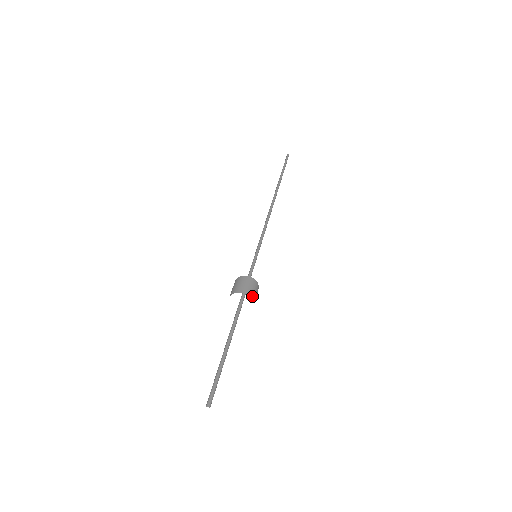
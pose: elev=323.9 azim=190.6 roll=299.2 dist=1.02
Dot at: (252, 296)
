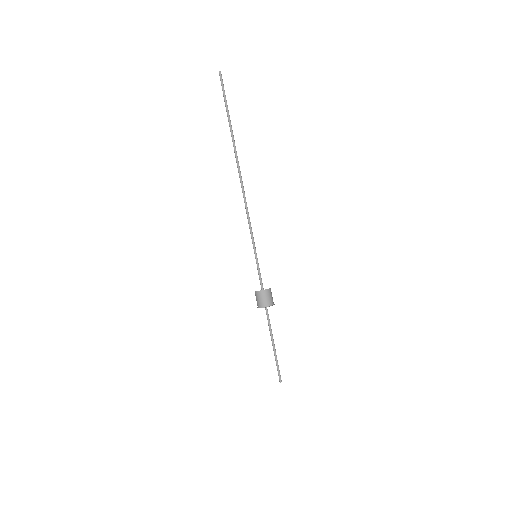
Dot at: (272, 303)
